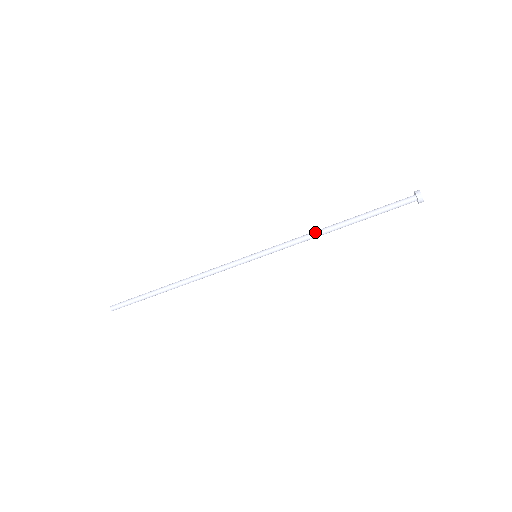
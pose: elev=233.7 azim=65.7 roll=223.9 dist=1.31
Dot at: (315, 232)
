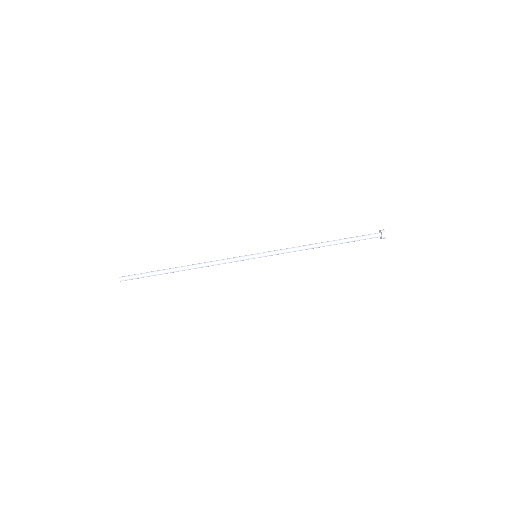
Dot at: (305, 245)
